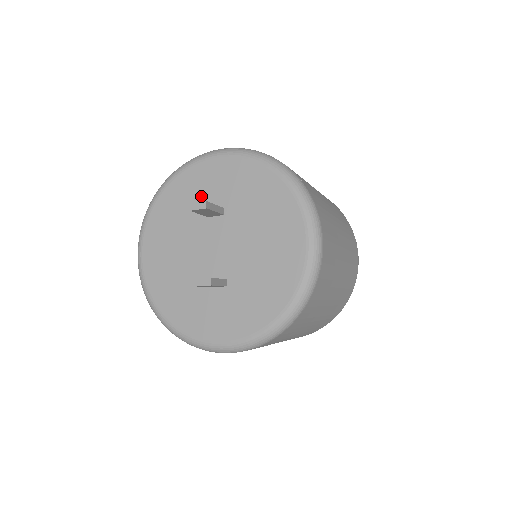
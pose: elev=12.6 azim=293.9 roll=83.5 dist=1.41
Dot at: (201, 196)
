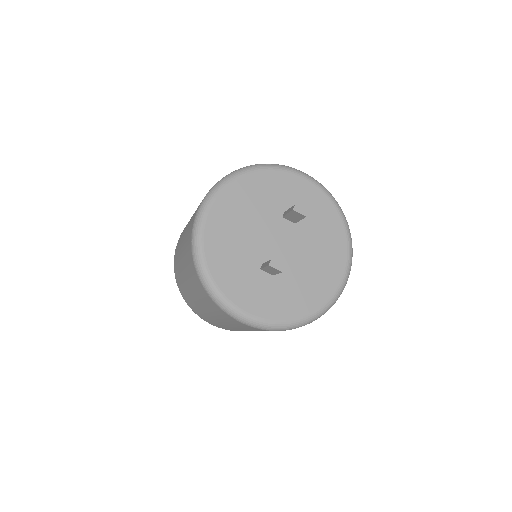
Dot at: (284, 198)
